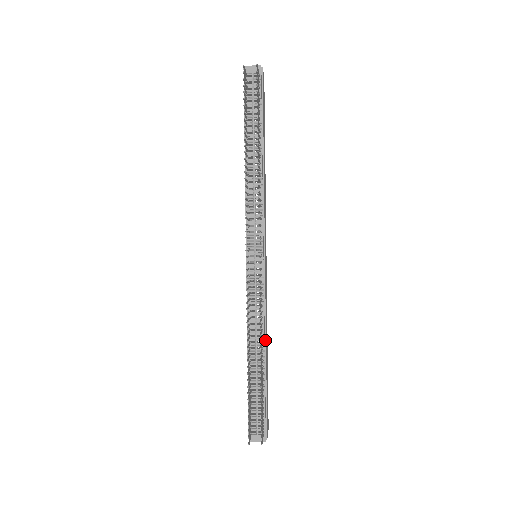
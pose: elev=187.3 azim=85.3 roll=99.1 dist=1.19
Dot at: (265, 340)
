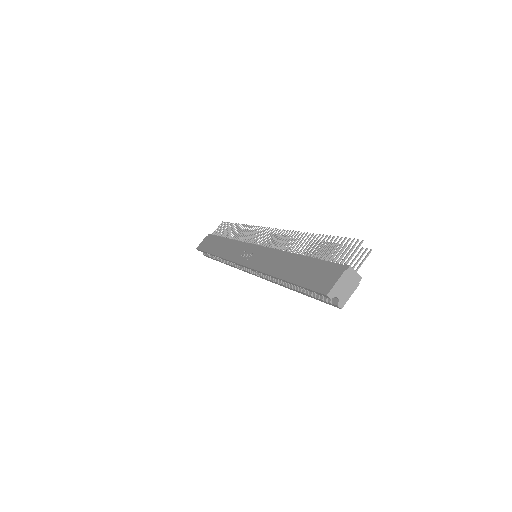
Dot at: occluded
